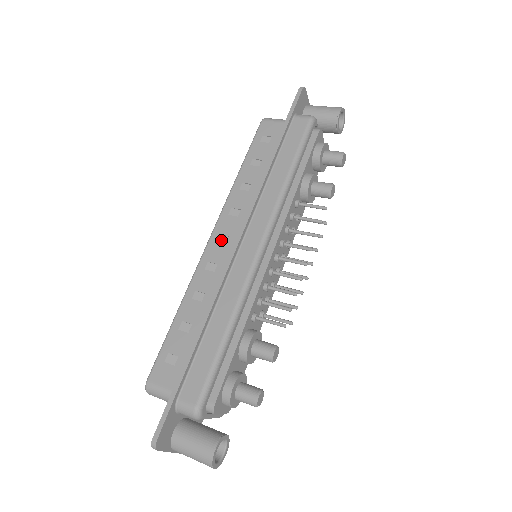
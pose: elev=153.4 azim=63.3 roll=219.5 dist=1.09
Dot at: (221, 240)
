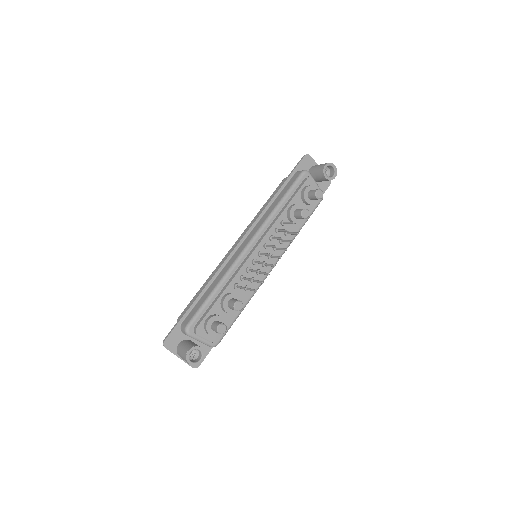
Dot at: occluded
